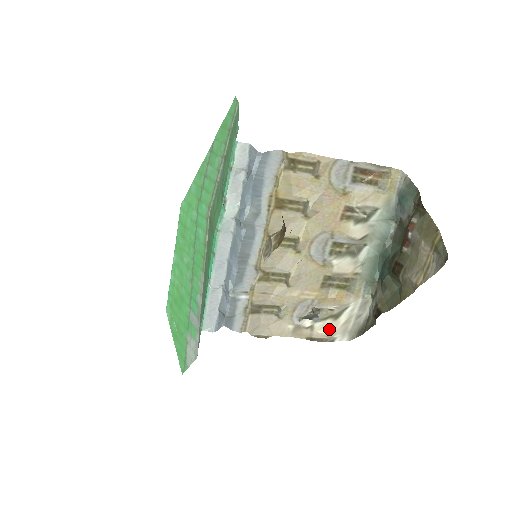
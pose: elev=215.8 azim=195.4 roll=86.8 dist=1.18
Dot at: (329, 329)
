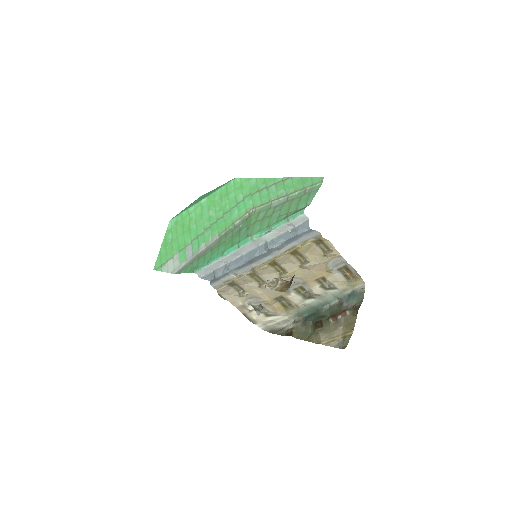
Dot at: (258, 318)
